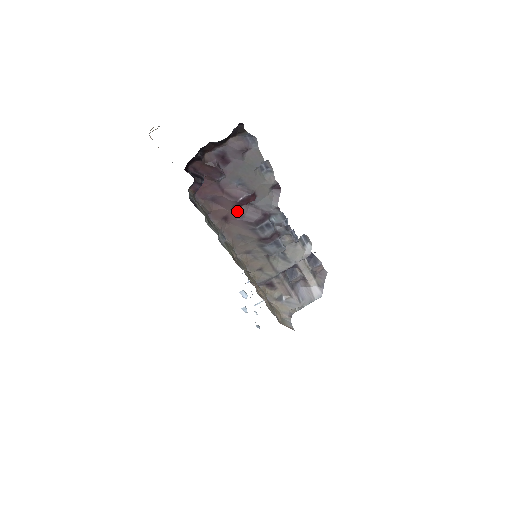
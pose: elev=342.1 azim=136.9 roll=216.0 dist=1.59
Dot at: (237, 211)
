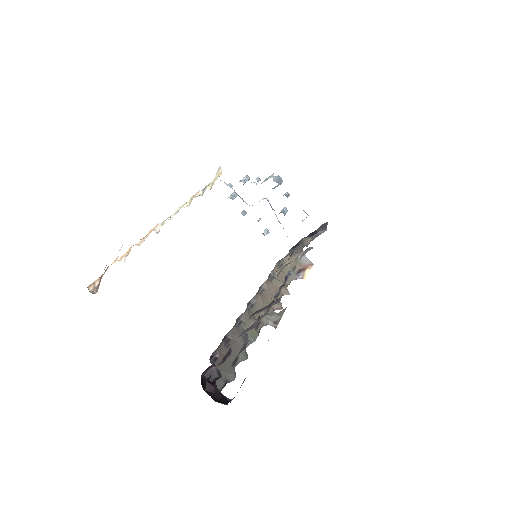
Dot at: occluded
